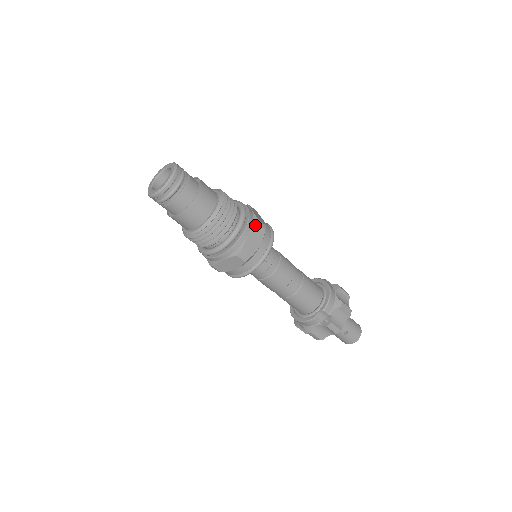
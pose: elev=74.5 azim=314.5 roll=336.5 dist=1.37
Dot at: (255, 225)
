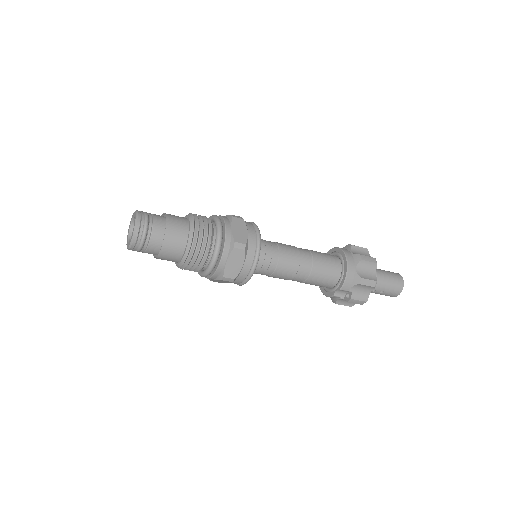
Dot at: (231, 250)
